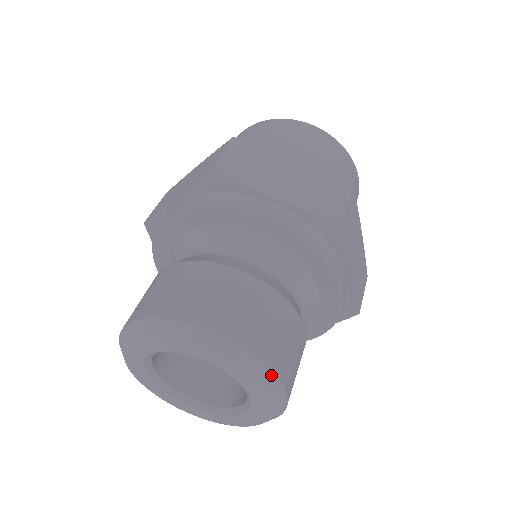
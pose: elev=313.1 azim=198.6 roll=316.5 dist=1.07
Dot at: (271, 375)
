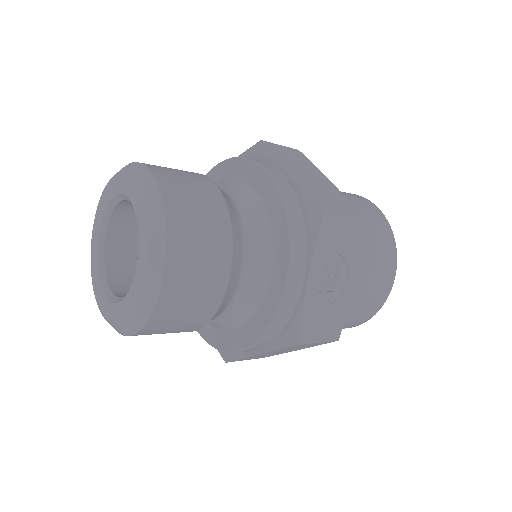
Dot at: (142, 167)
